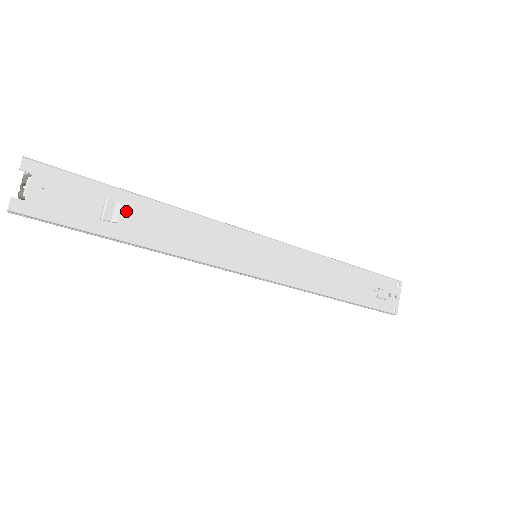
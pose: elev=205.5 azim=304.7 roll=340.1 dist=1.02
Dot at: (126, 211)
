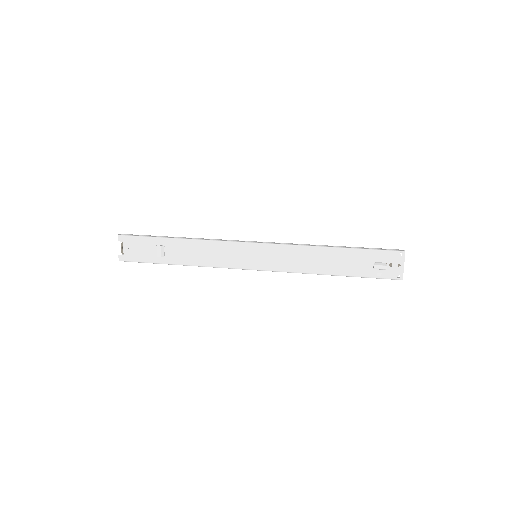
Dot at: (168, 249)
